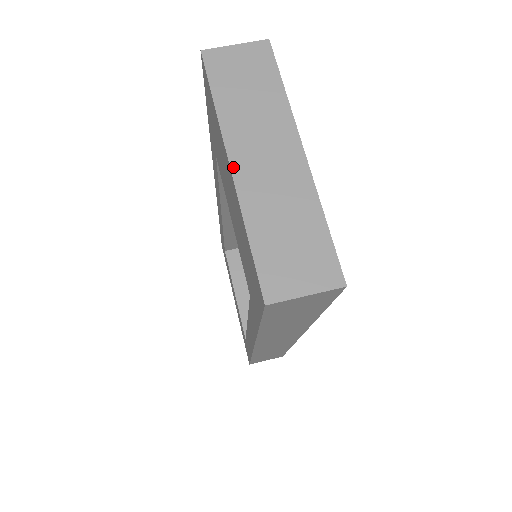
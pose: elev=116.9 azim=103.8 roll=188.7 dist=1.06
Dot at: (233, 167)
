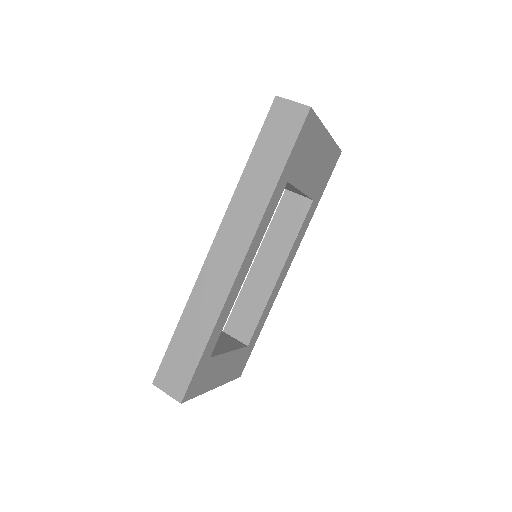
Dot at: occluded
